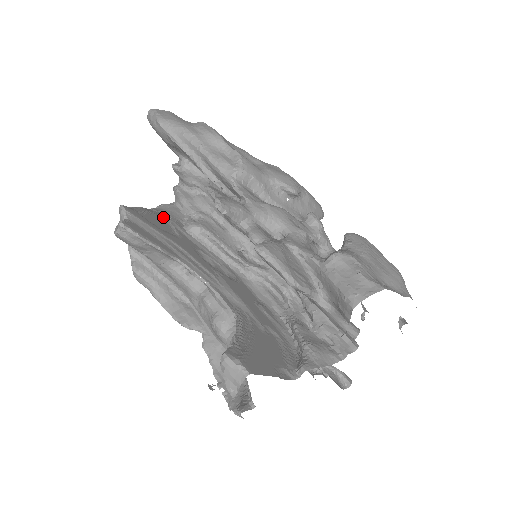
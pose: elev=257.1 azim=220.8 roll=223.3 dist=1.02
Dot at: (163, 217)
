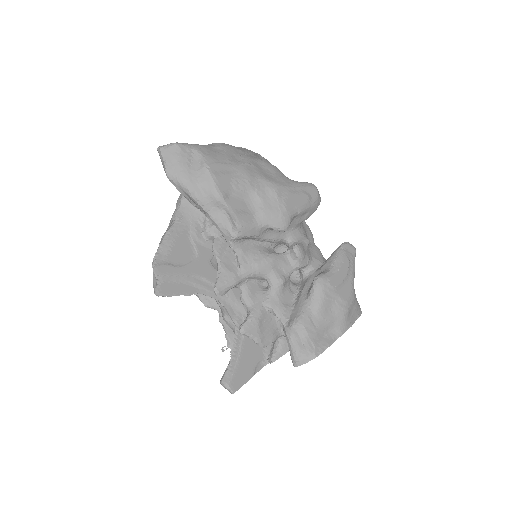
Dot at: (185, 232)
